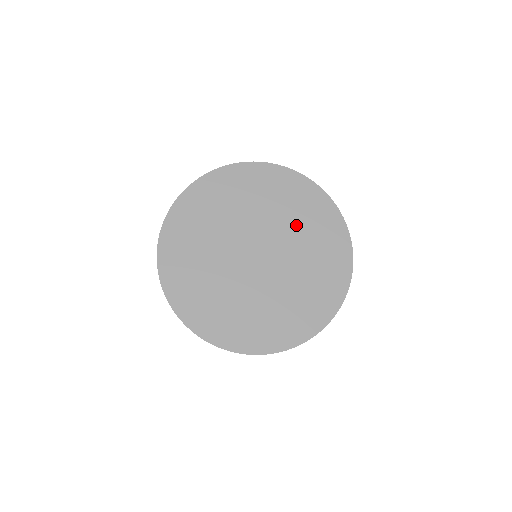
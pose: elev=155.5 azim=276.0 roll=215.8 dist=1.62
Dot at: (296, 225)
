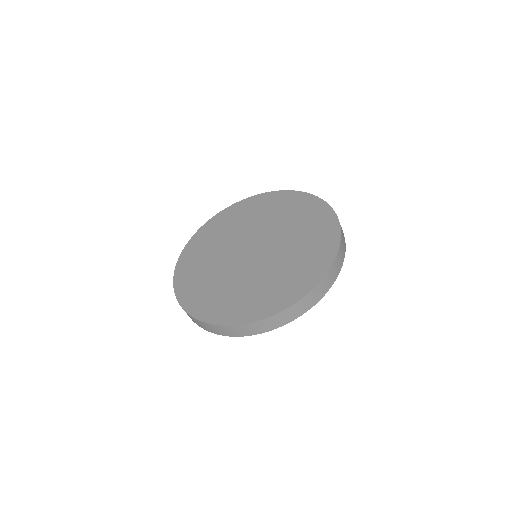
Dot at: (294, 230)
